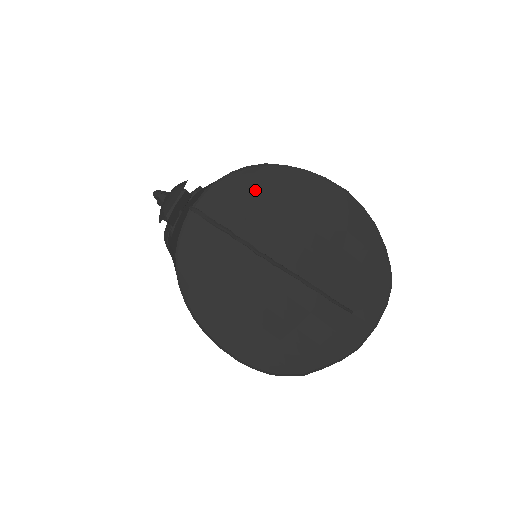
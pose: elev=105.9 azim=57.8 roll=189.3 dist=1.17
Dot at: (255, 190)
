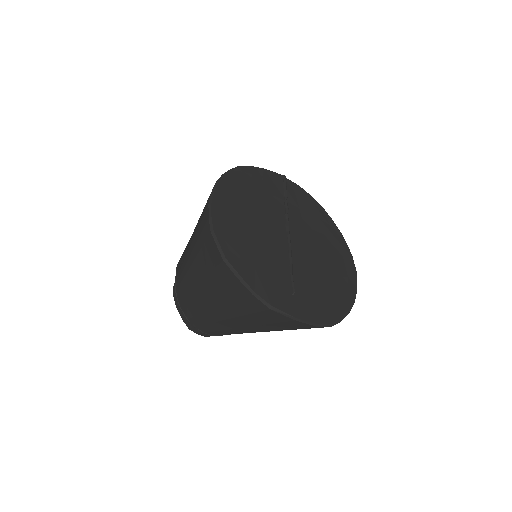
Dot at: (316, 213)
